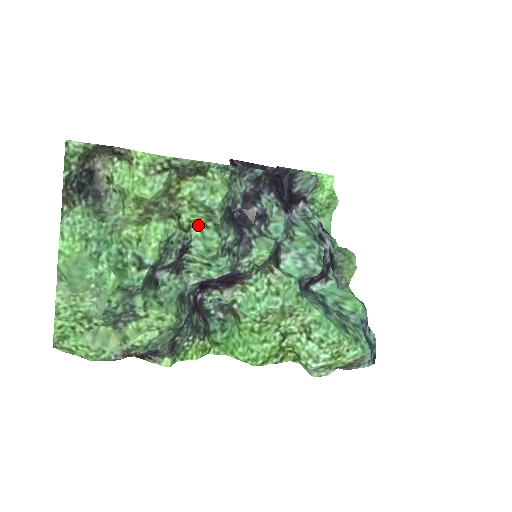
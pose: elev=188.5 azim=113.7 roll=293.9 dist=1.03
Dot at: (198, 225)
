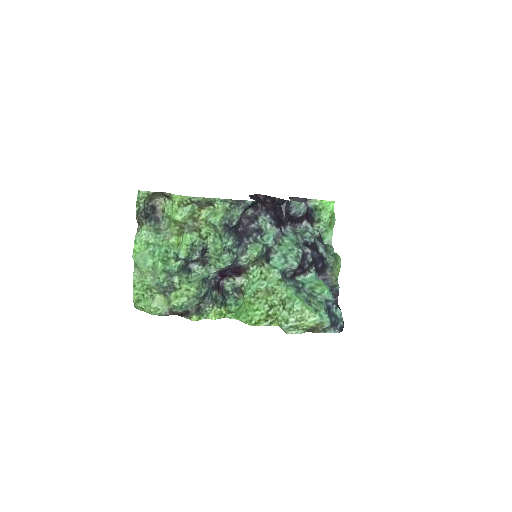
Dot at: (211, 235)
